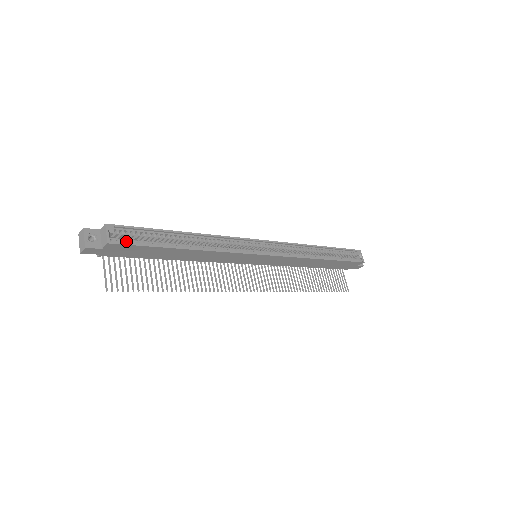
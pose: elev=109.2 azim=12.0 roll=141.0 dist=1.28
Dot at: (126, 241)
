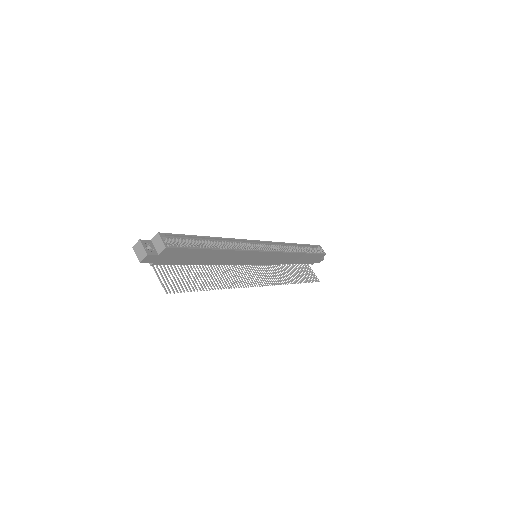
Dot at: (175, 246)
